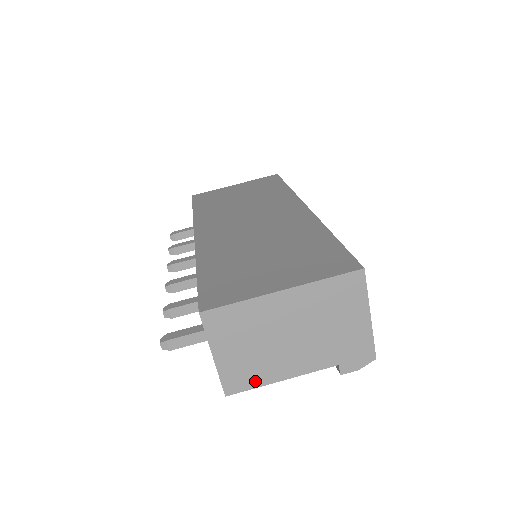
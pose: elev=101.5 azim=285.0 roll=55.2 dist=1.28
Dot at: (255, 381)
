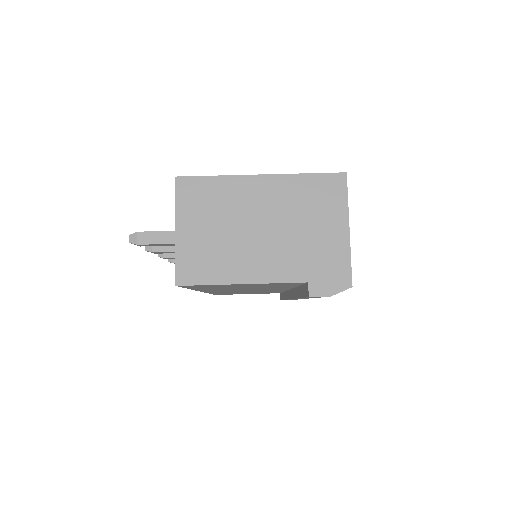
Dot at: (212, 275)
